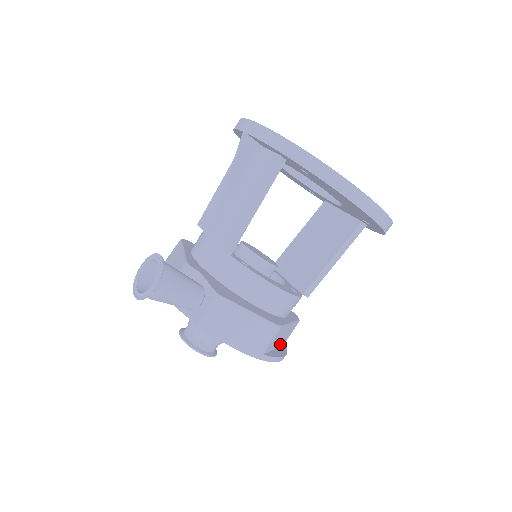
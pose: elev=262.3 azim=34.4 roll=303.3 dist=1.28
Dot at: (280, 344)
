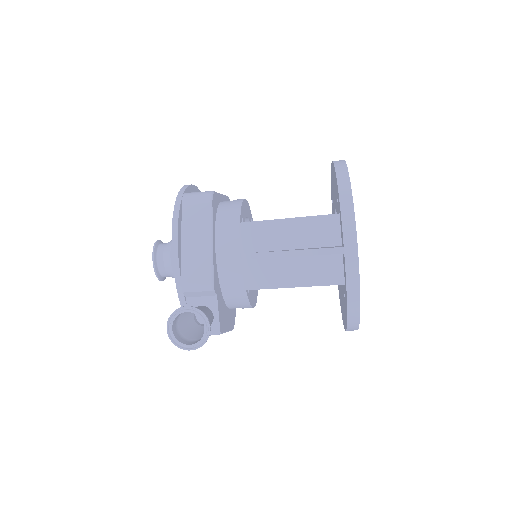
Dot at: occluded
